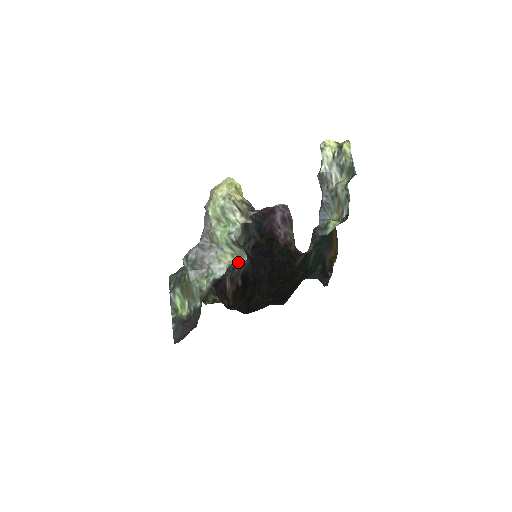
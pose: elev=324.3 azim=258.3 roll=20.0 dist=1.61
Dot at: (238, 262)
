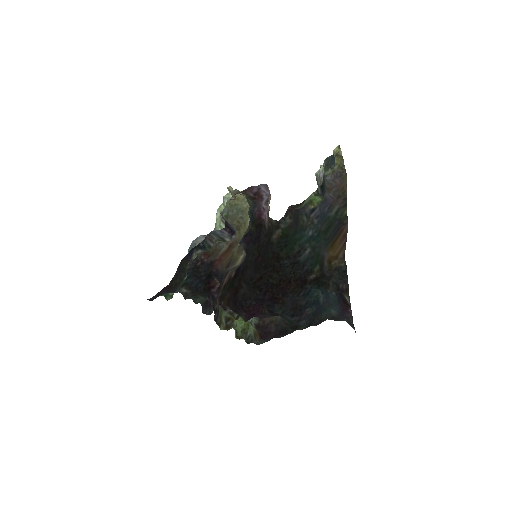
Dot at: occluded
